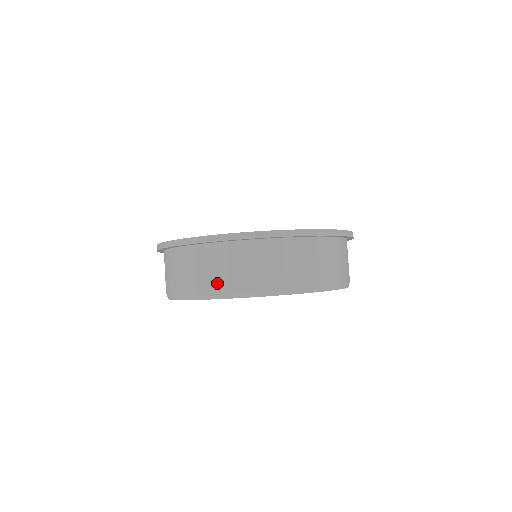
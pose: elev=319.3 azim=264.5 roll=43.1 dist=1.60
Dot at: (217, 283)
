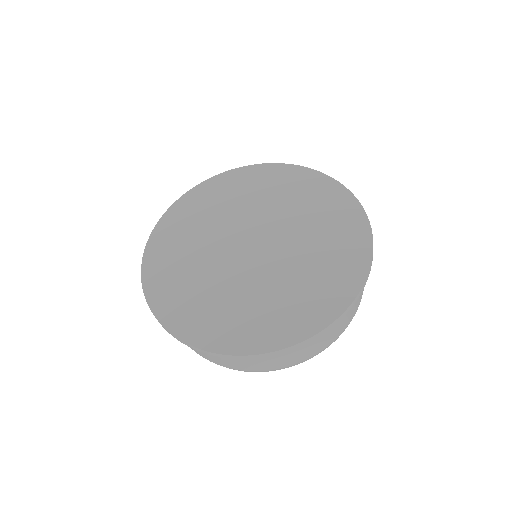
Dot at: (281, 364)
